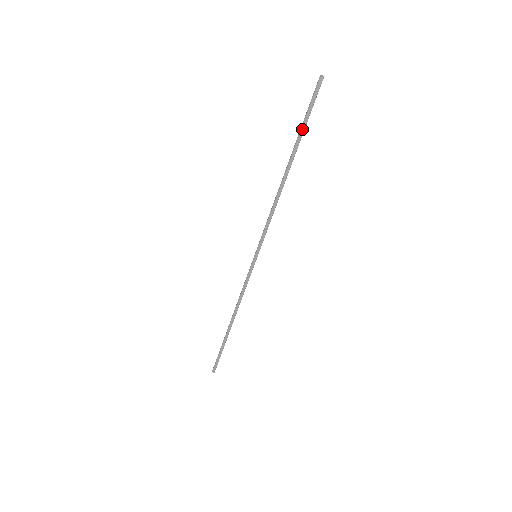
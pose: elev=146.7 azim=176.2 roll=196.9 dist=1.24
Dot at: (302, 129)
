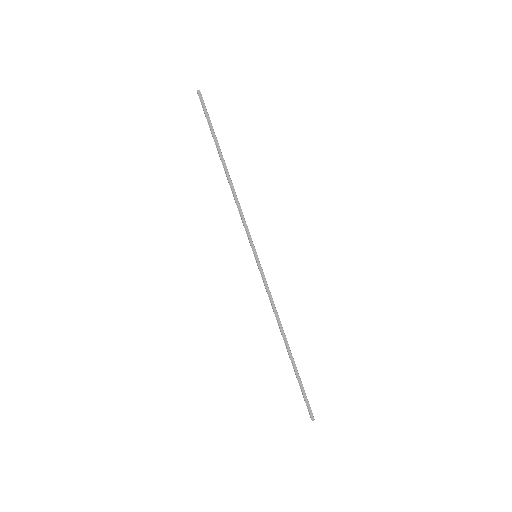
Dot at: (212, 131)
